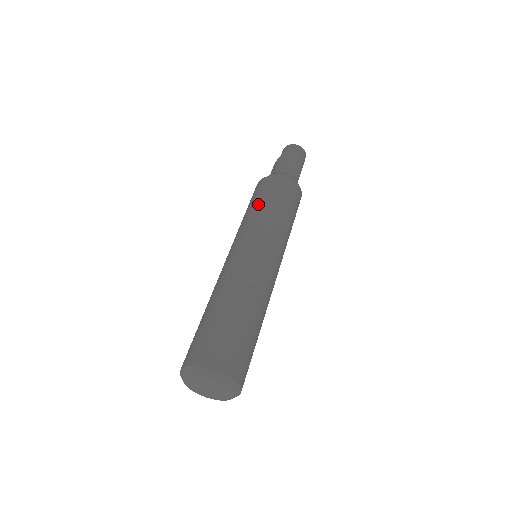
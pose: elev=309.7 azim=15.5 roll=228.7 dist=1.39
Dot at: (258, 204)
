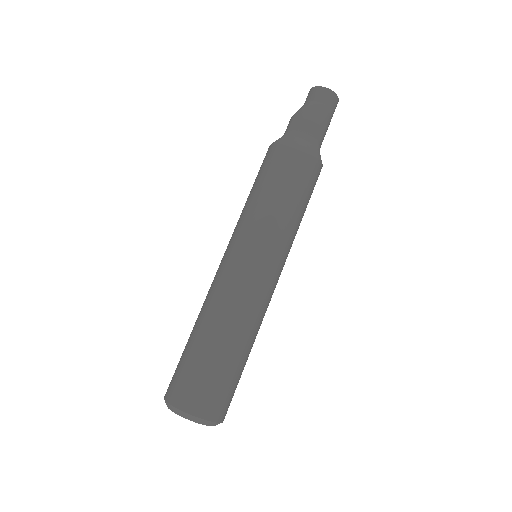
Dot at: (286, 201)
